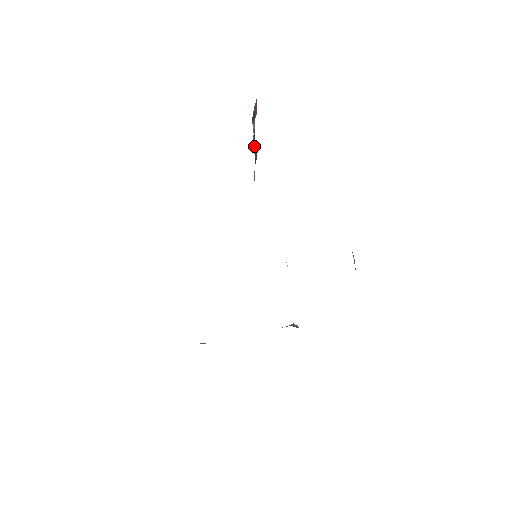
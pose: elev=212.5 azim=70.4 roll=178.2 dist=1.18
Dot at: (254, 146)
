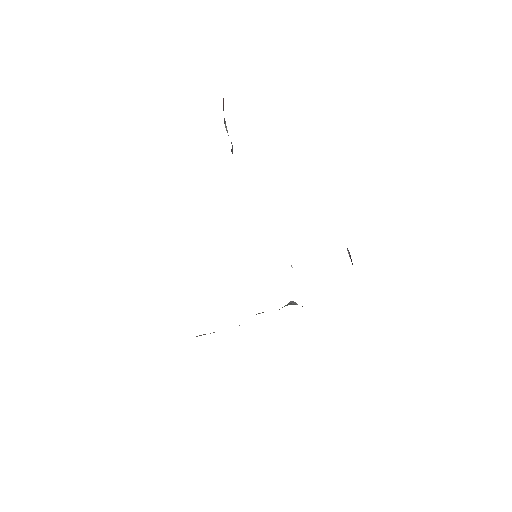
Dot at: (232, 148)
